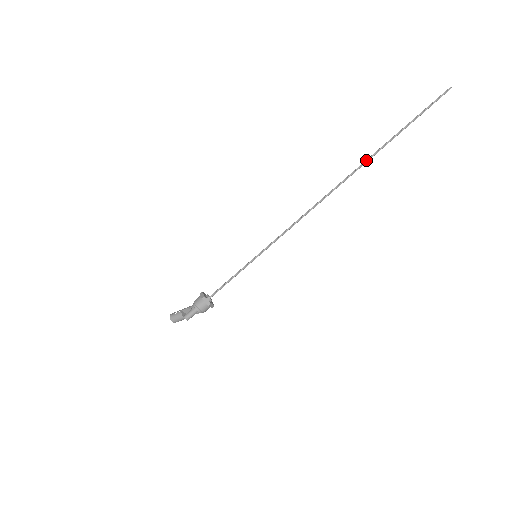
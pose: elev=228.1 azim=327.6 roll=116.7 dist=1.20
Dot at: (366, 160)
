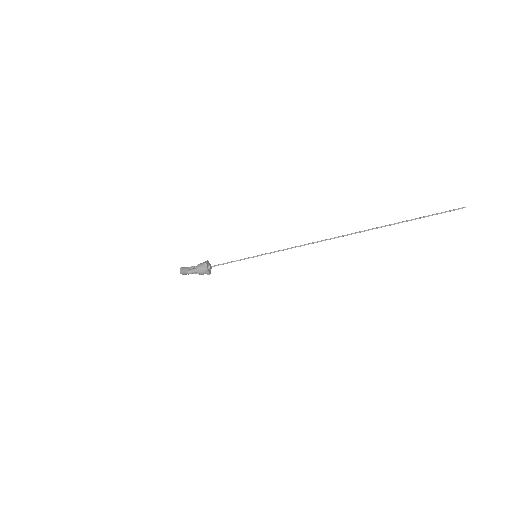
Dot at: (370, 229)
